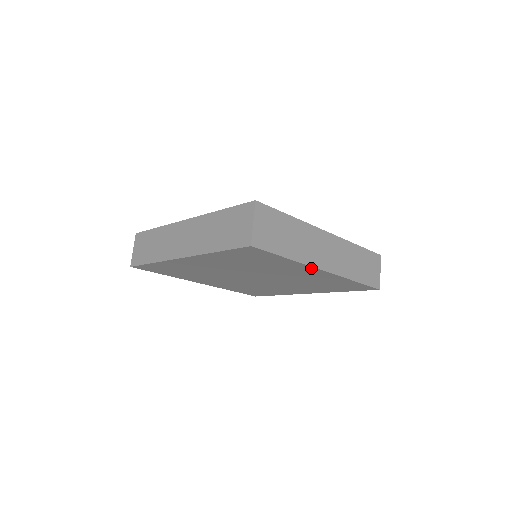
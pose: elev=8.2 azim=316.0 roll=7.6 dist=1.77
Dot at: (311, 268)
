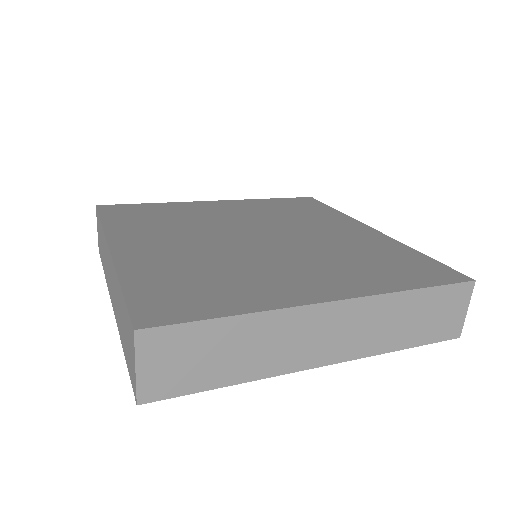
Dot at: occluded
